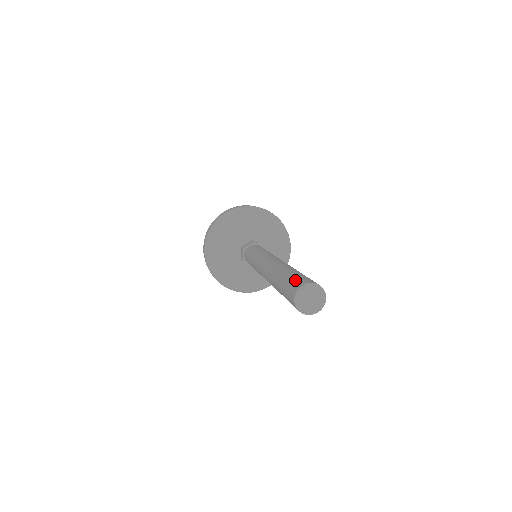
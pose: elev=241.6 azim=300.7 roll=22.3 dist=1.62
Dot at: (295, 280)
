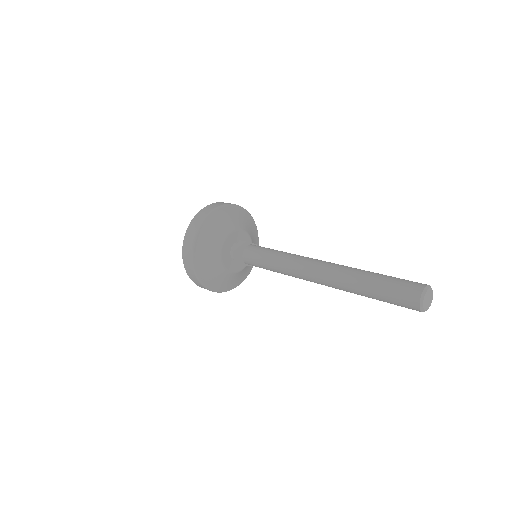
Dot at: (403, 286)
